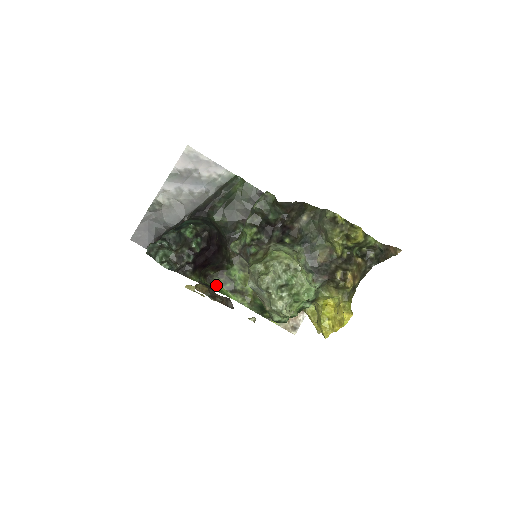
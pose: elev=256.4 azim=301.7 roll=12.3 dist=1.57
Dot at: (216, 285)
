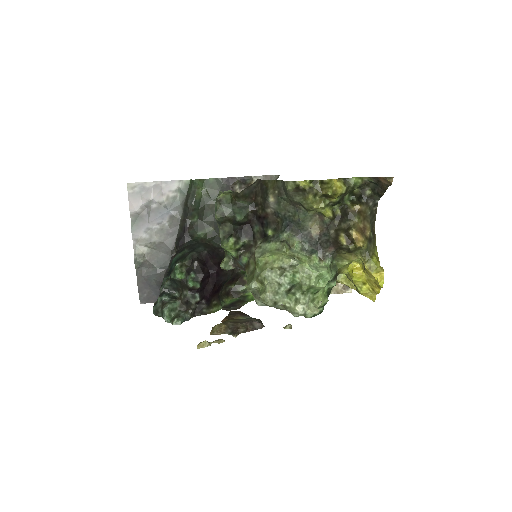
Dot at: (244, 294)
